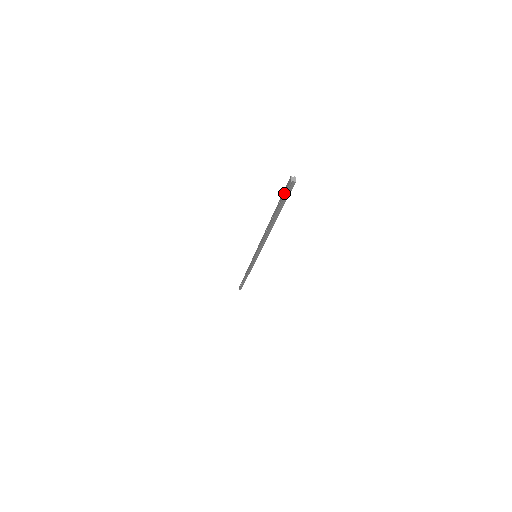
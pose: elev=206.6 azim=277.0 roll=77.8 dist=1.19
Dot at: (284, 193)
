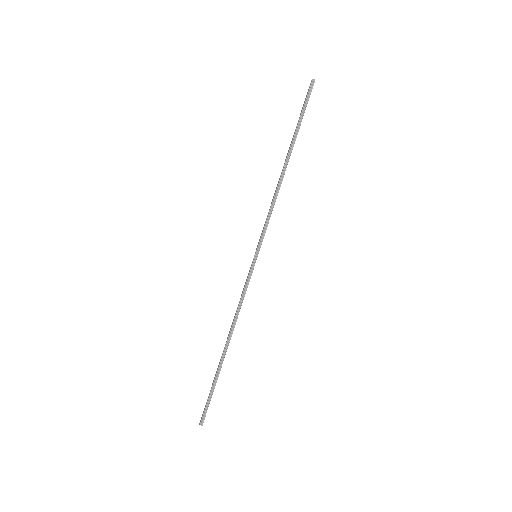
Dot at: (306, 98)
